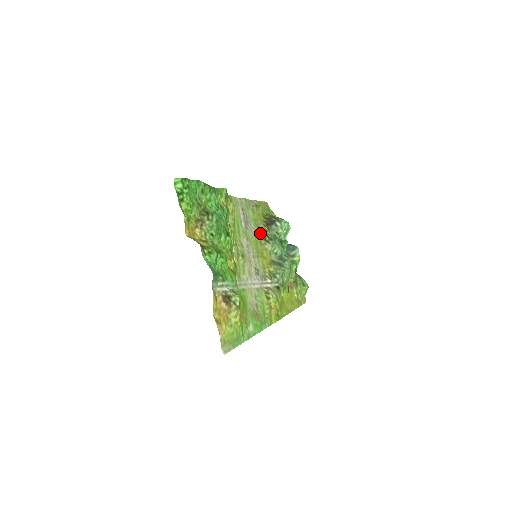
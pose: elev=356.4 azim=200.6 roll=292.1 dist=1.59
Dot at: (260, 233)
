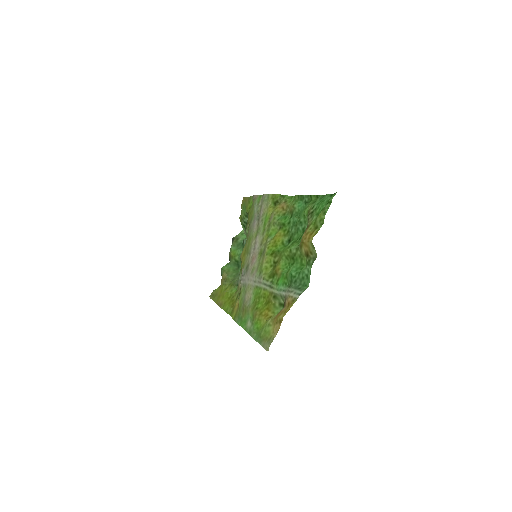
Dot at: (248, 230)
